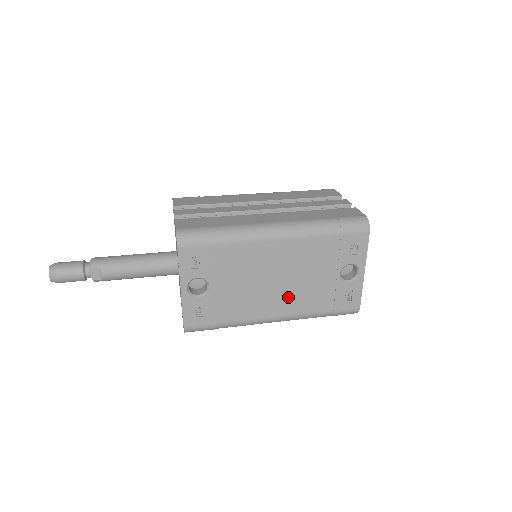
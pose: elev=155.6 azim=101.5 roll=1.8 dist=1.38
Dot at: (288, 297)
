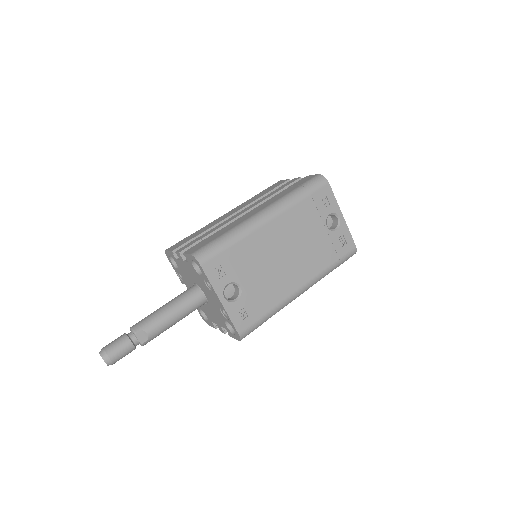
Dot at: (301, 265)
